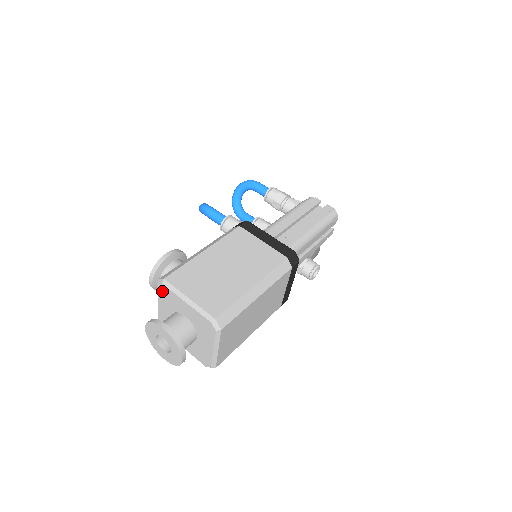
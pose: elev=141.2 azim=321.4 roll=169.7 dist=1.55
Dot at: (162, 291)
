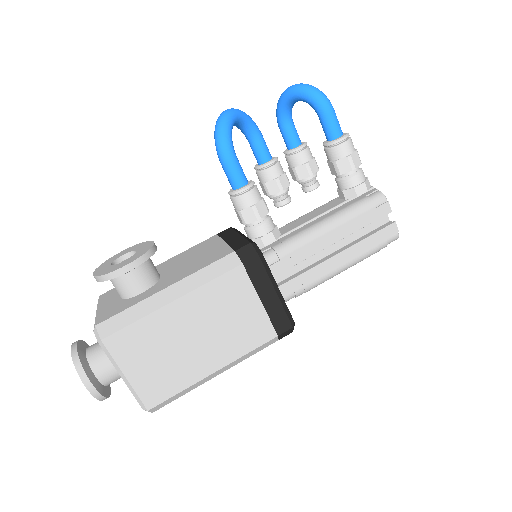
Dot at: occluded
